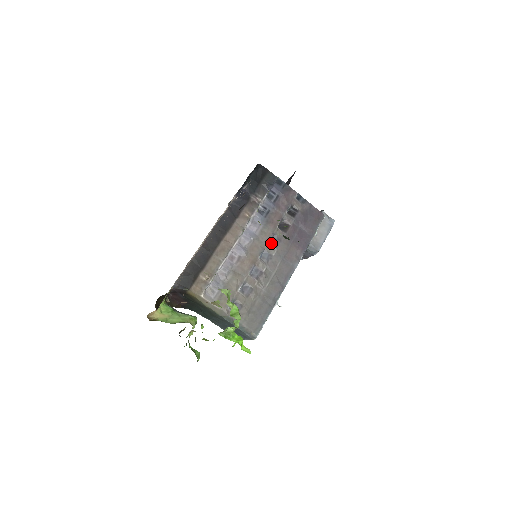
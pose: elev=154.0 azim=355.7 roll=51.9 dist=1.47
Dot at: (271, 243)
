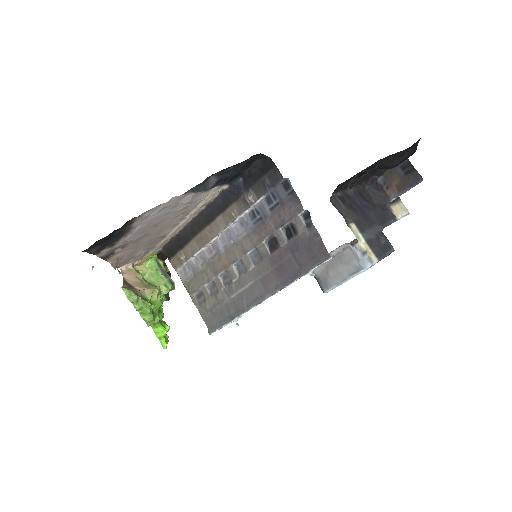
Dot at: (251, 256)
